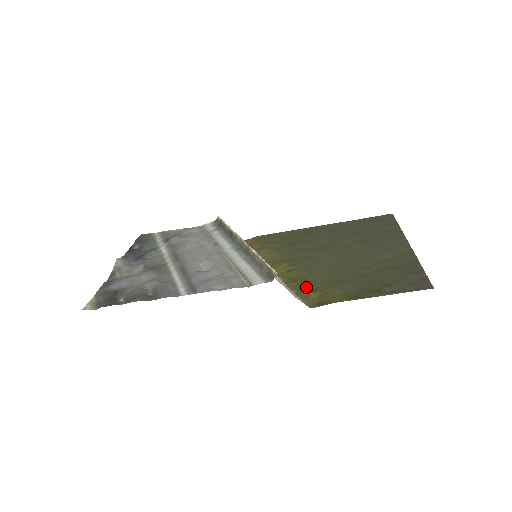
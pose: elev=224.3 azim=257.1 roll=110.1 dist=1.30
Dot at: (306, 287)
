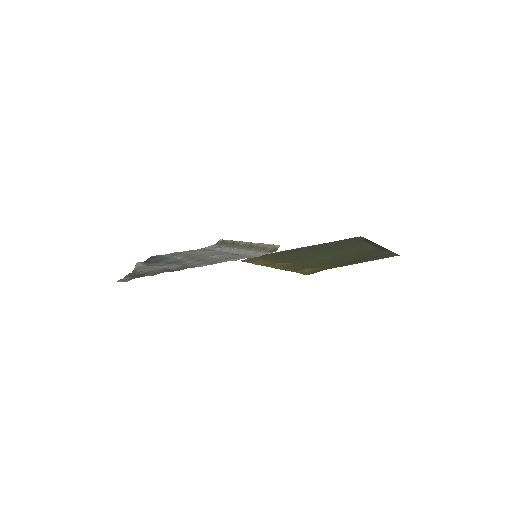
Dot at: (300, 268)
